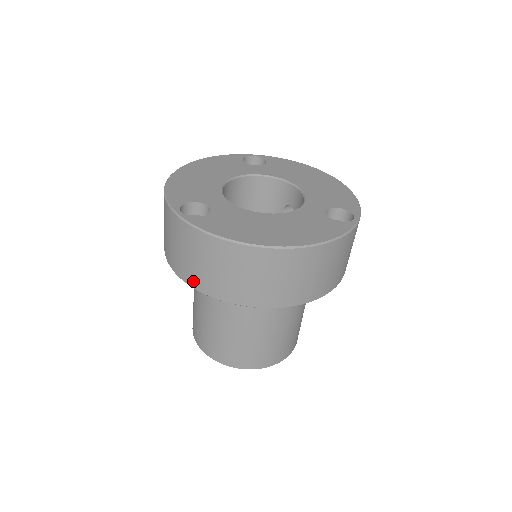
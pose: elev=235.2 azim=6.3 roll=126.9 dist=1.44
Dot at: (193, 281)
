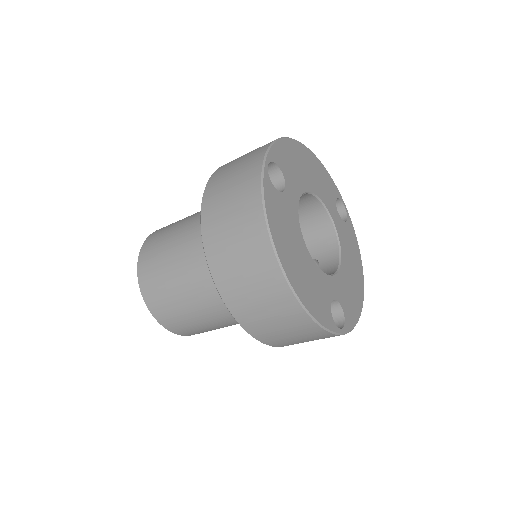
Dot at: (208, 209)
